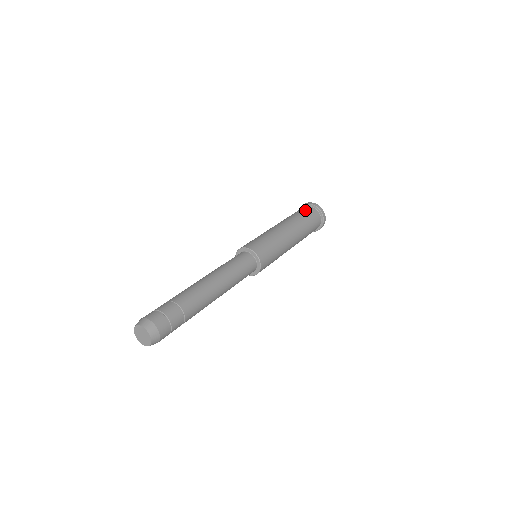
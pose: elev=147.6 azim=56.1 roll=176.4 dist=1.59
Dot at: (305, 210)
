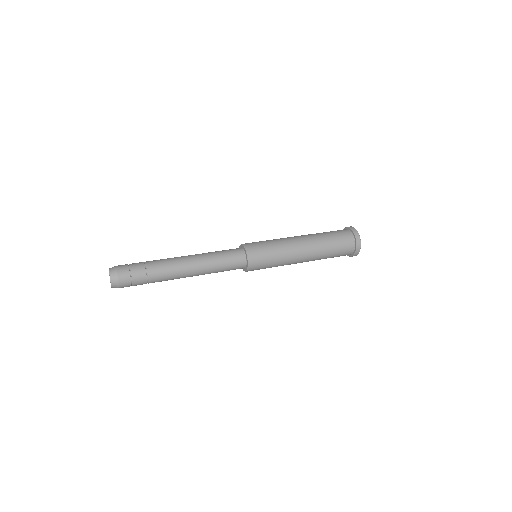
Dot at: (337, 231)
